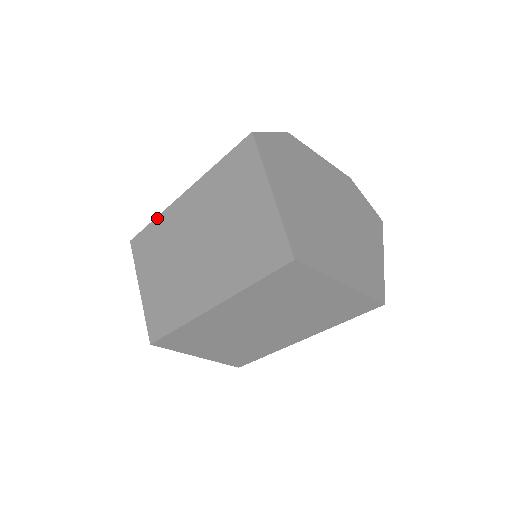
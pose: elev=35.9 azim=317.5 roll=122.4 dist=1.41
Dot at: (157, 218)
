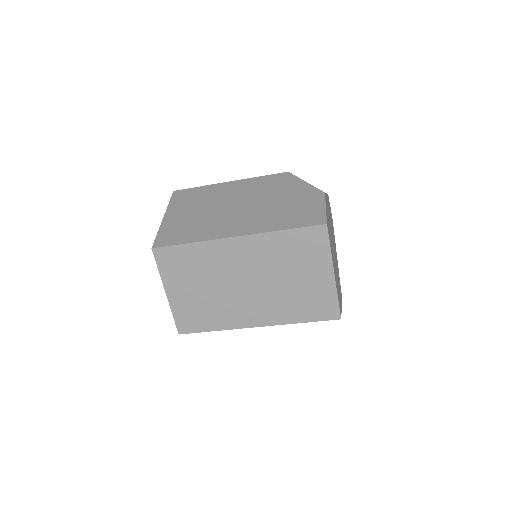
Dot at: (197, 243)
